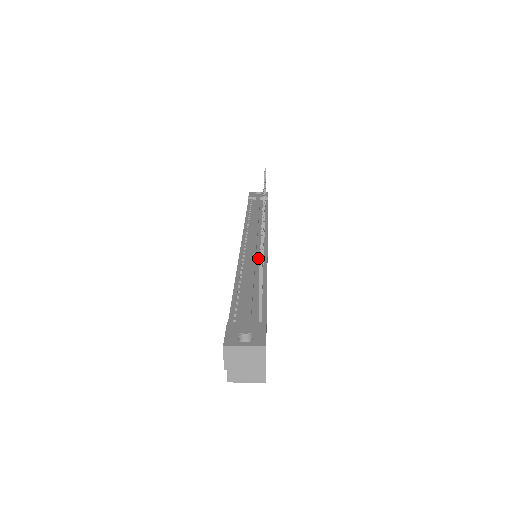
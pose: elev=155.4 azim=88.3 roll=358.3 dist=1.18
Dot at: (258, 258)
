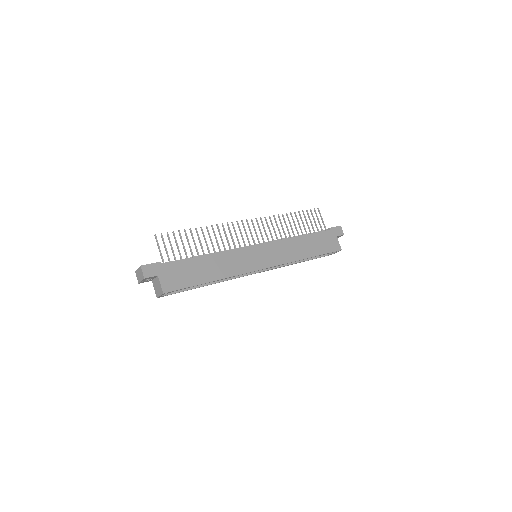
Dot at: occluded
